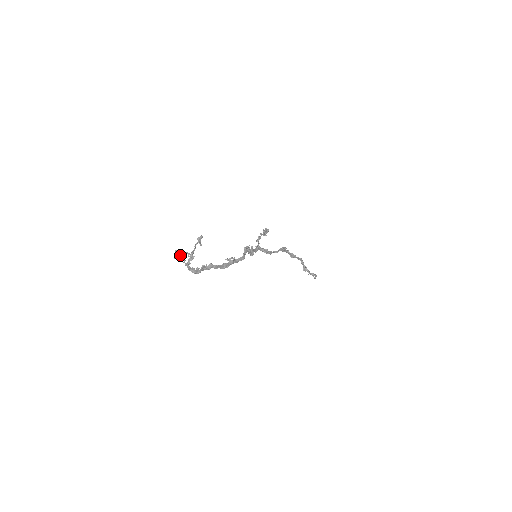
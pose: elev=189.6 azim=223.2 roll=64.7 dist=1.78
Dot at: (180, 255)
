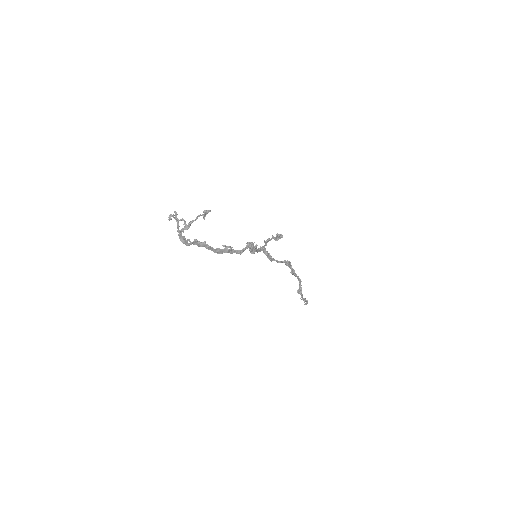
Dot at: (176, 219)
